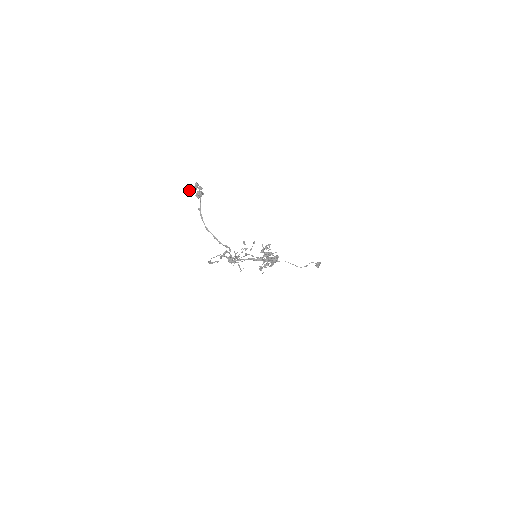
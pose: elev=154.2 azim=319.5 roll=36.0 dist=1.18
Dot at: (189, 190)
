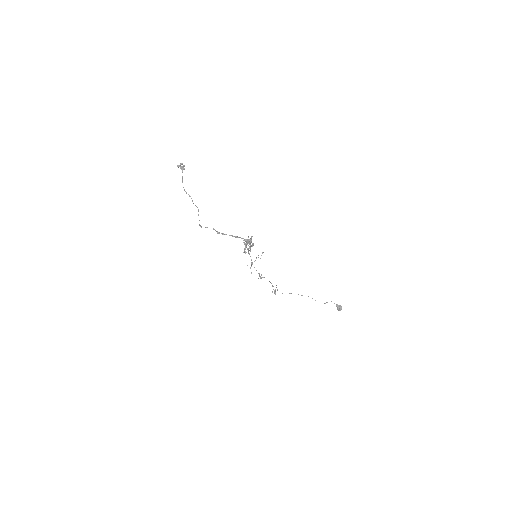
Dot at: (177, 165)
